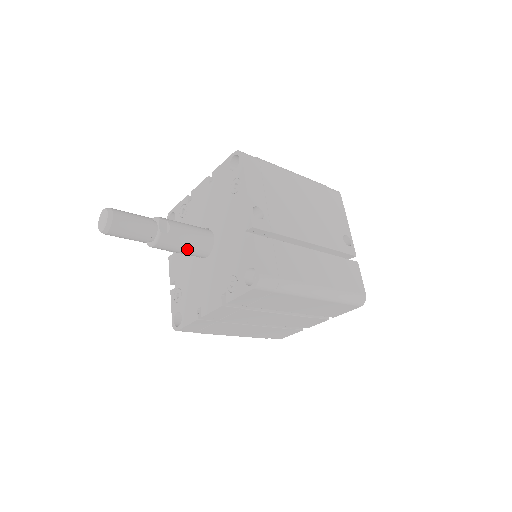
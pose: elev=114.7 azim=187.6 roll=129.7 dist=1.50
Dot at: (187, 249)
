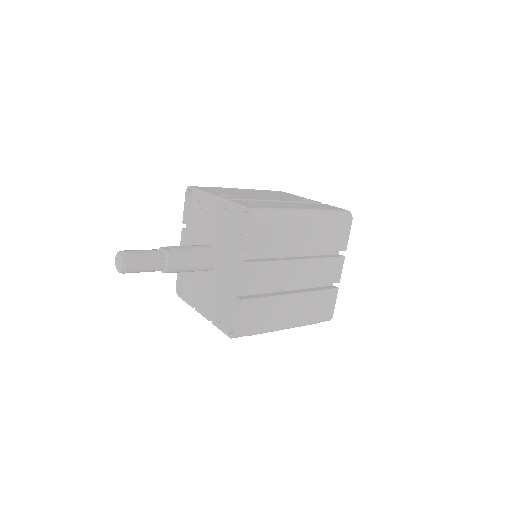
Dot at: (196, 258)
